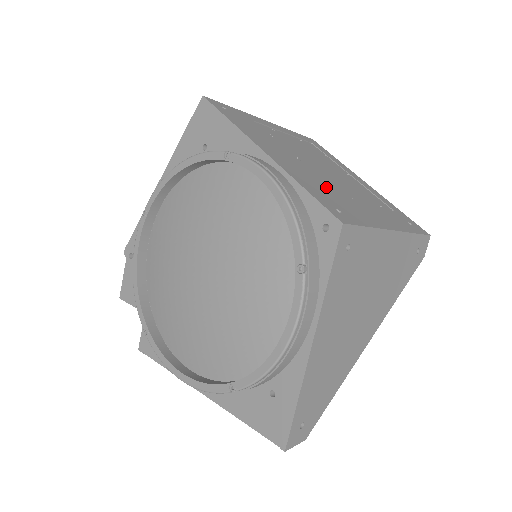
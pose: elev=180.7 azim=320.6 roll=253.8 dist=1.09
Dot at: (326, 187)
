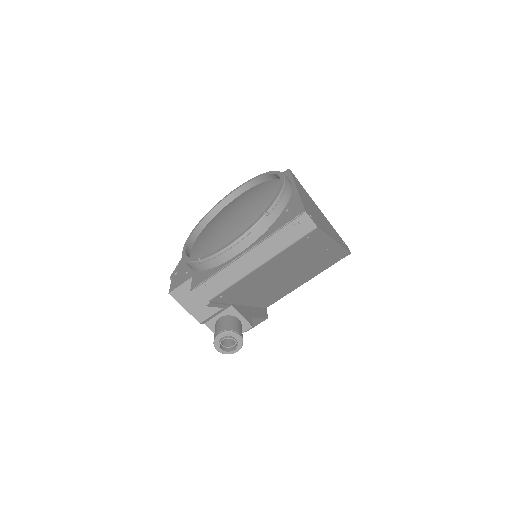
Dot at: occluded
